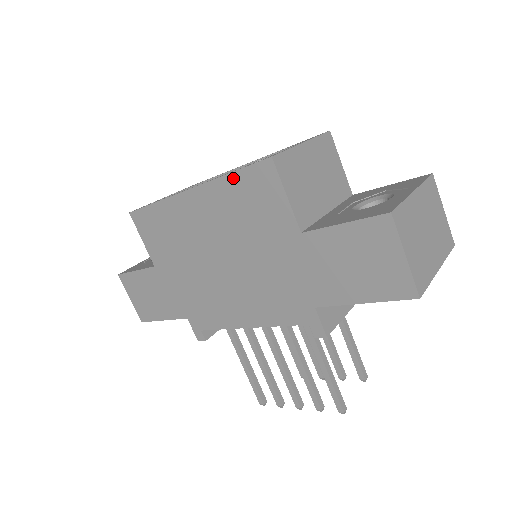
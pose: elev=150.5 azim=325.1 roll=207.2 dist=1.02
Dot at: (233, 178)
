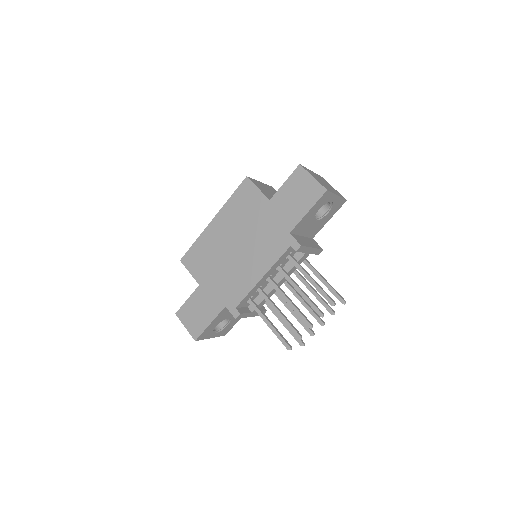
Dot at: (232, 198)
